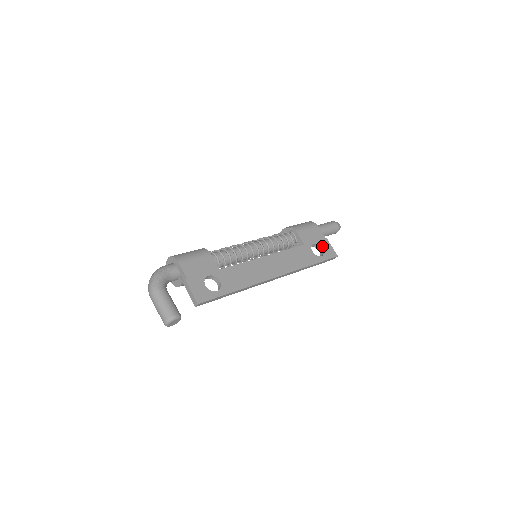
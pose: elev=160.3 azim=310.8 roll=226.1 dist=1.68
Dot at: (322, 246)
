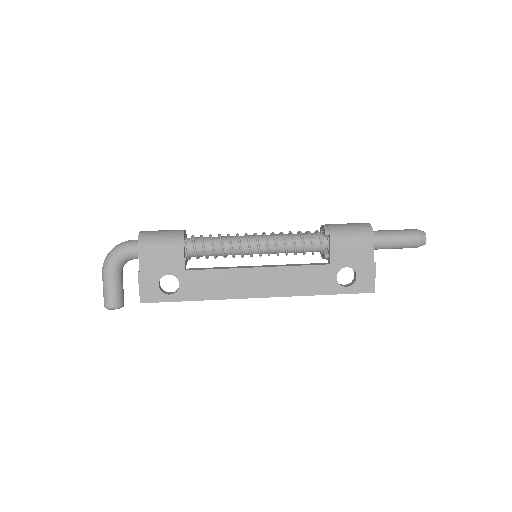
Dot at: (359, 273)
